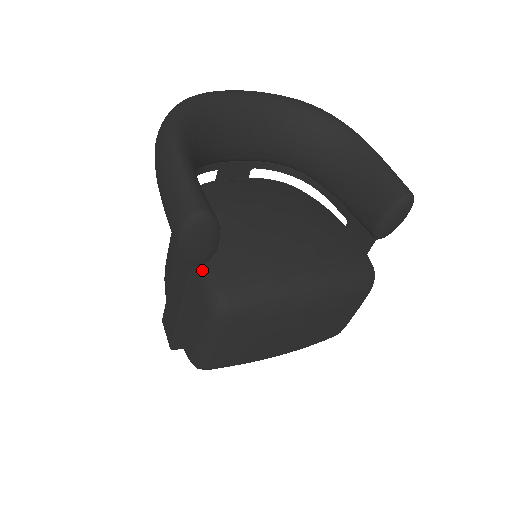
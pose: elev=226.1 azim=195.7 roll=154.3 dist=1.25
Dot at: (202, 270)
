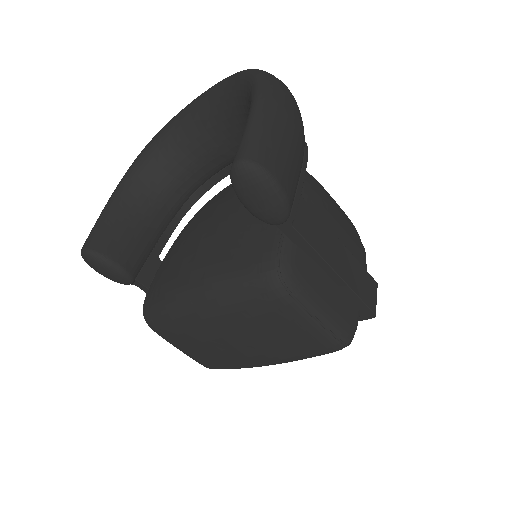
Dot at: occluded
